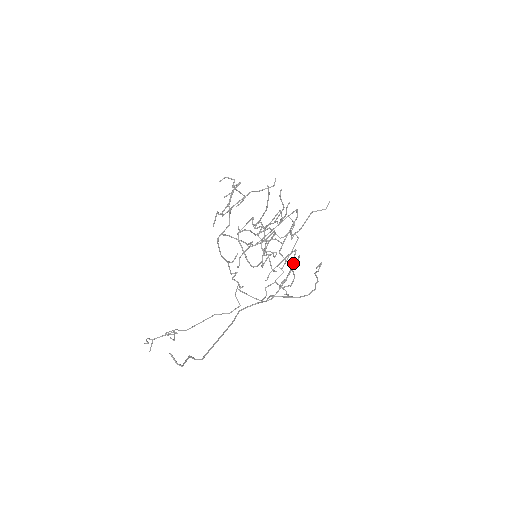
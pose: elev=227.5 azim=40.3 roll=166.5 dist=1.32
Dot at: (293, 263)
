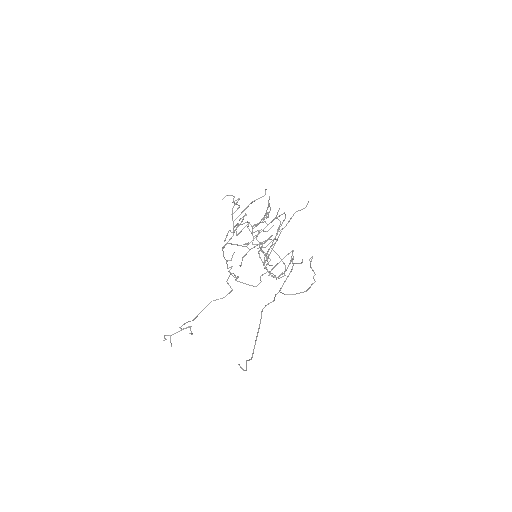
Dot at: (295, 263)
